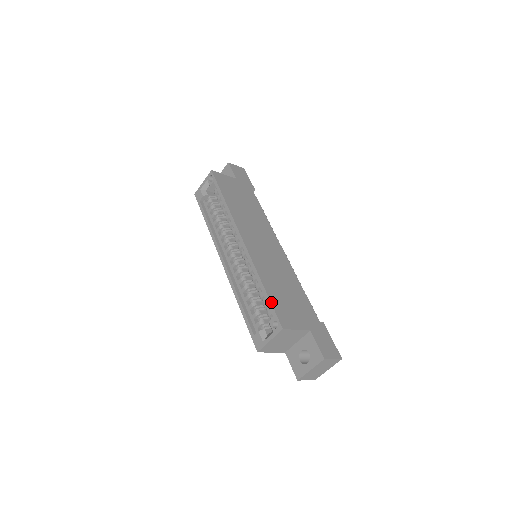
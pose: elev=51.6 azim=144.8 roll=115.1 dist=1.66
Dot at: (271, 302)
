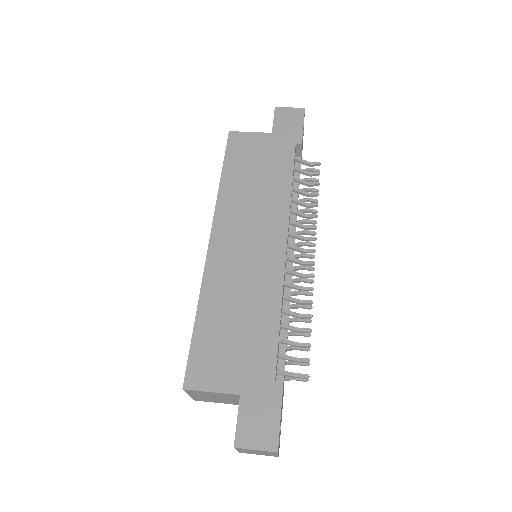
Dot at: (191, 344)
